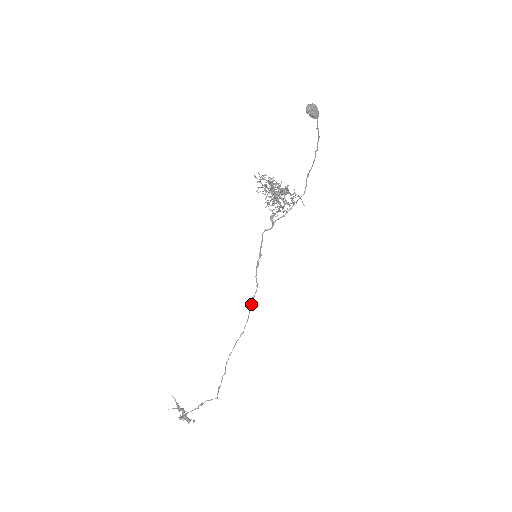
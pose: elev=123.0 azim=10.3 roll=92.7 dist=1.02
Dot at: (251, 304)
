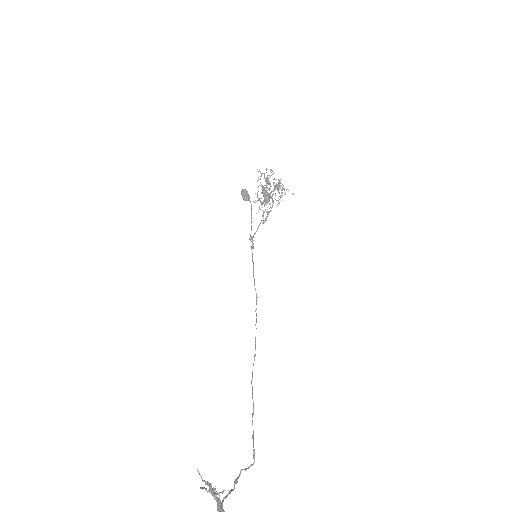
Dot at: (256, 316)
